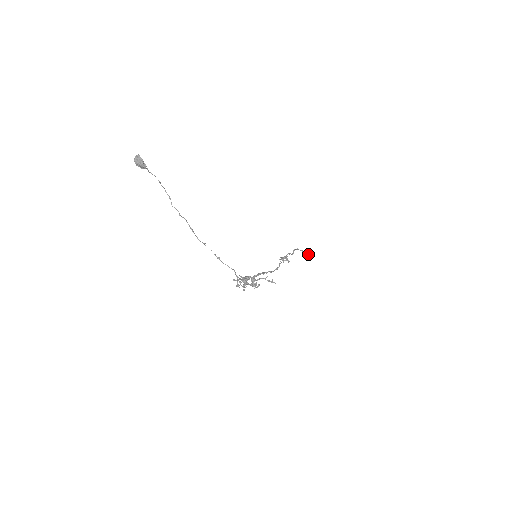
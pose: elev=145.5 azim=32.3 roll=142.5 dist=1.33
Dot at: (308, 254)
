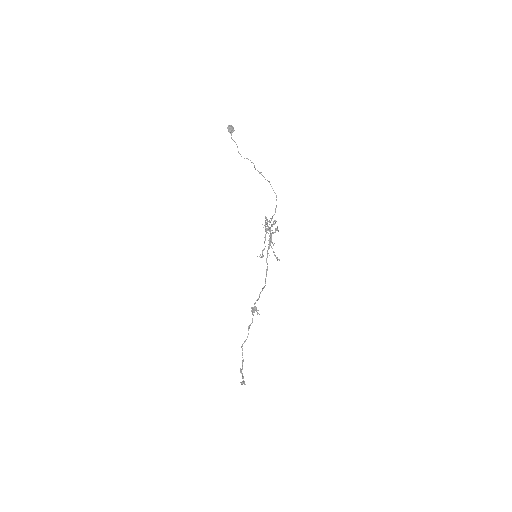
Dot at: (243, 377)
